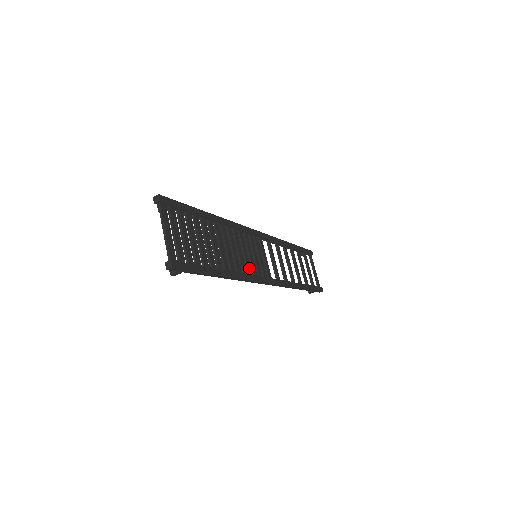
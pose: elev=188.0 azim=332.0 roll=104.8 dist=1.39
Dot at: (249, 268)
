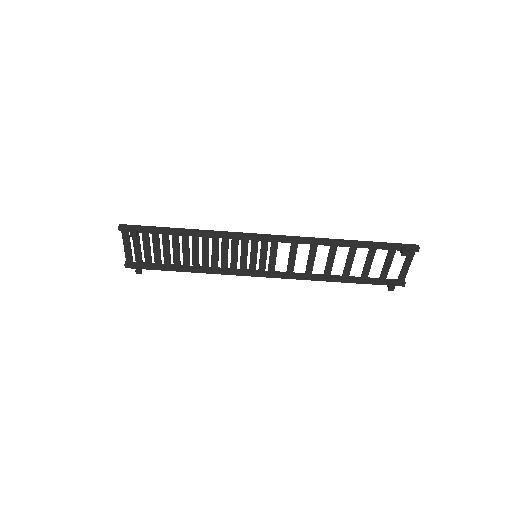
Dot at: (235, 243)
